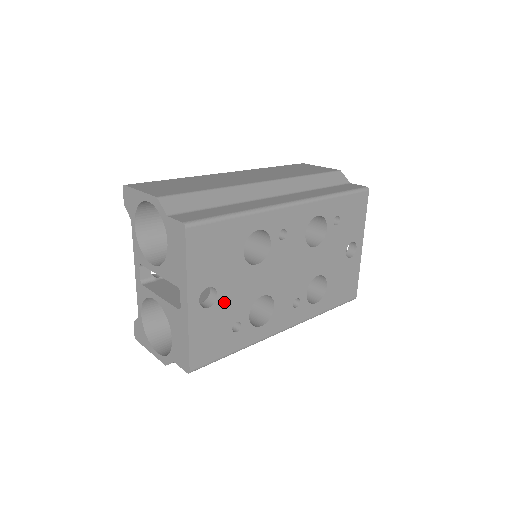
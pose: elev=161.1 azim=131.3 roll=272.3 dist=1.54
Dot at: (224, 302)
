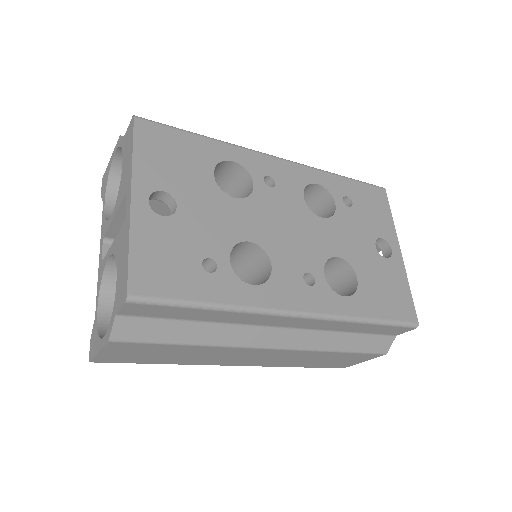
Dot at: (187, 221)
